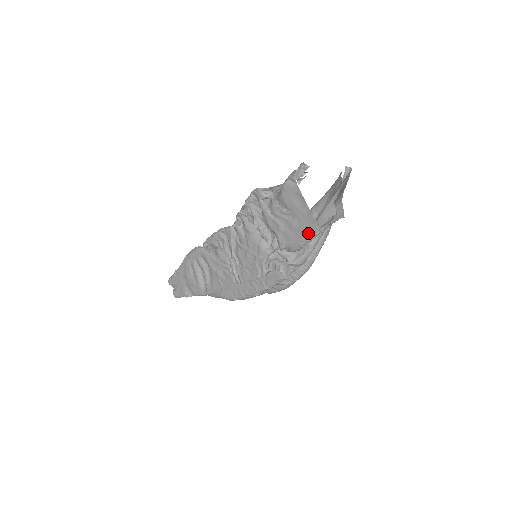
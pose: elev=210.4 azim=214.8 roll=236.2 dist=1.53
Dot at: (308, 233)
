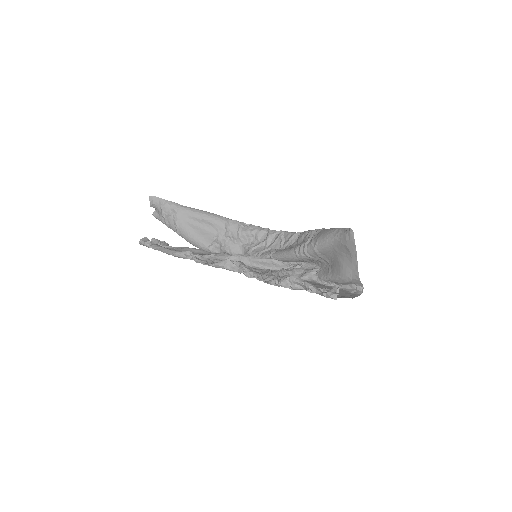
Dot at: occluded
